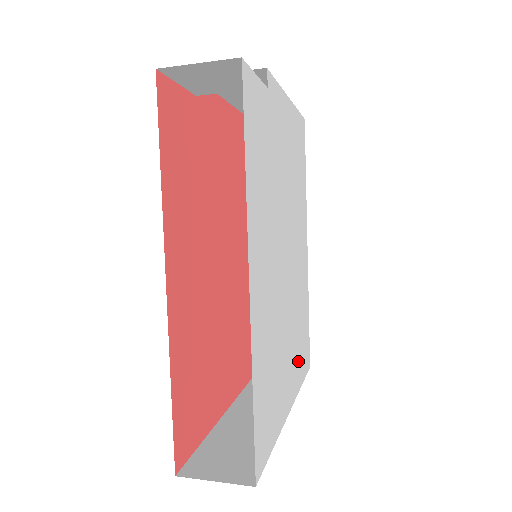
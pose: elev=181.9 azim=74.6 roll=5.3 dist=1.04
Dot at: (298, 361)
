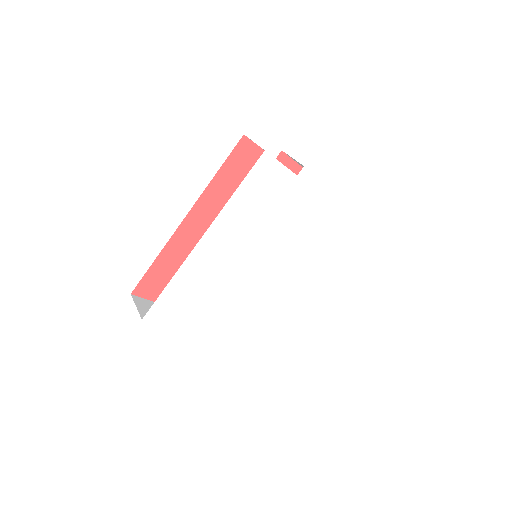
Dot at: (241, 330)
